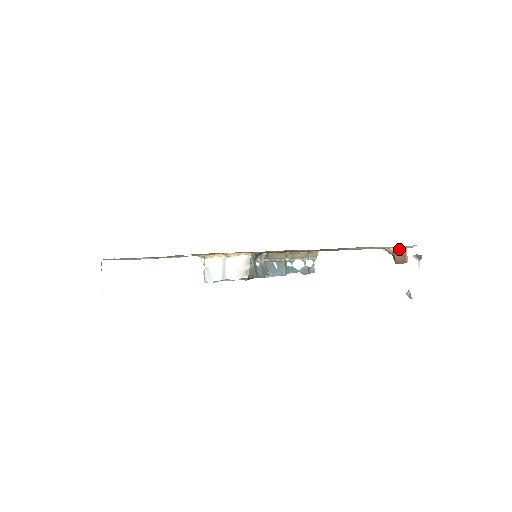
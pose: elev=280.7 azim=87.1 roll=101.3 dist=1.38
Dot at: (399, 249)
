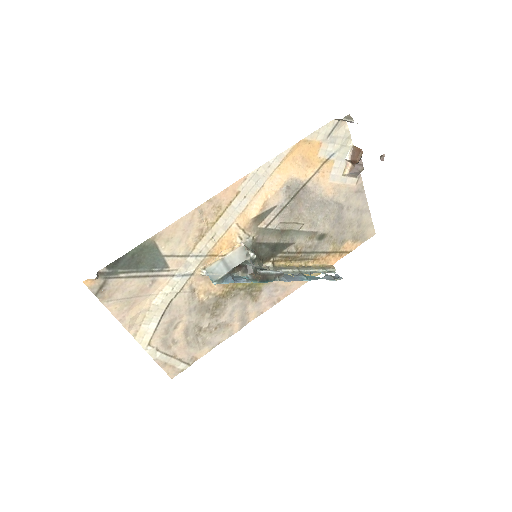
Dot at: (350, 153)
